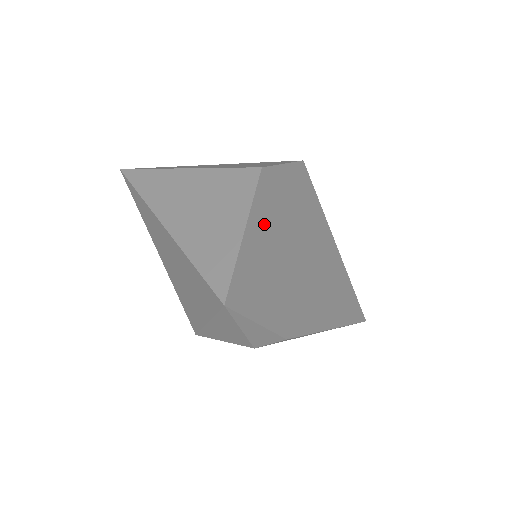
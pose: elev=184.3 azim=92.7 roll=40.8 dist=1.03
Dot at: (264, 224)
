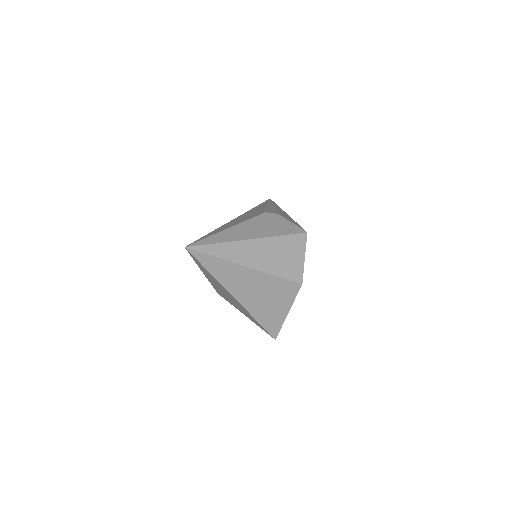
Dot at: occluded
